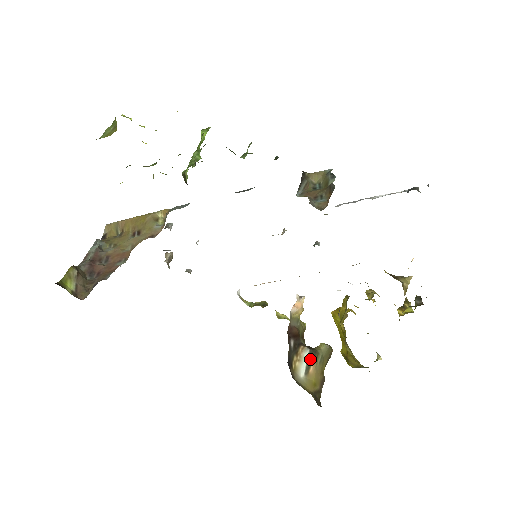
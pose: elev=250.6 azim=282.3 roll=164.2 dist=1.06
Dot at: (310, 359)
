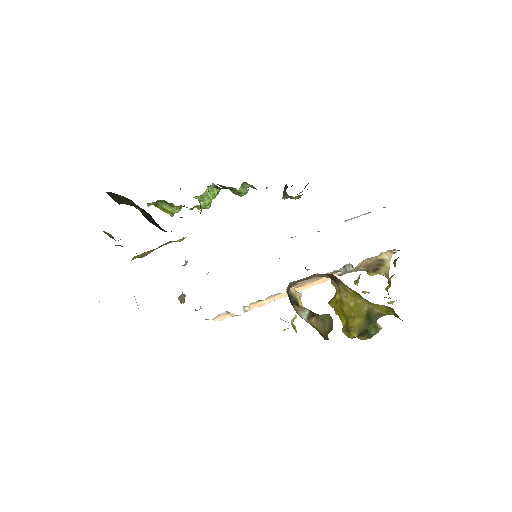
Dot at: (311, 315)
